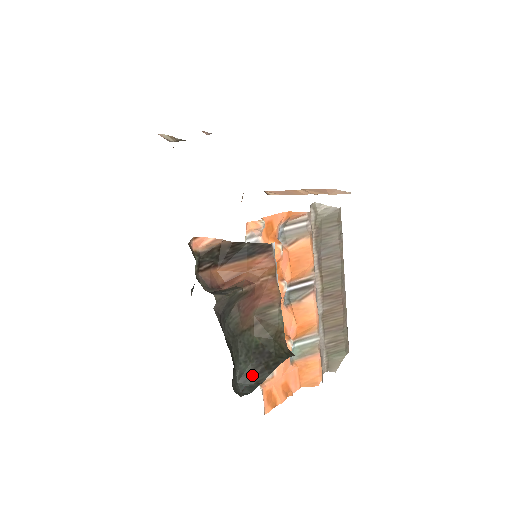
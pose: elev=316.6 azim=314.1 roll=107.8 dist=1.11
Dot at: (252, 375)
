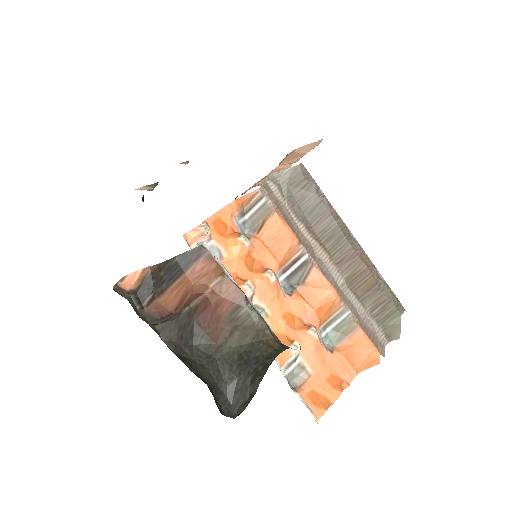
Dot at: (243, 390)
